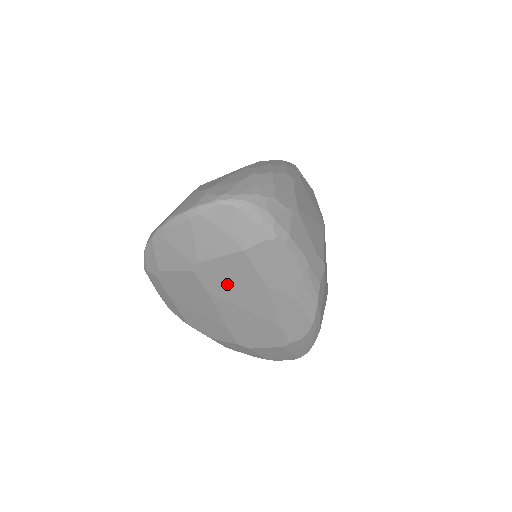
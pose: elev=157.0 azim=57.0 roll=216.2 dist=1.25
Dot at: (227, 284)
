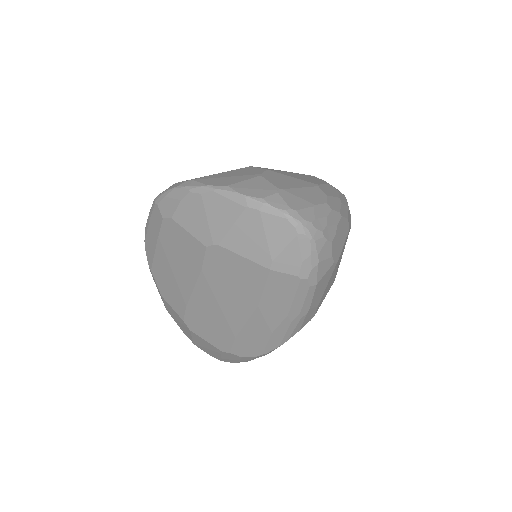
Dot at: (226, 278)
